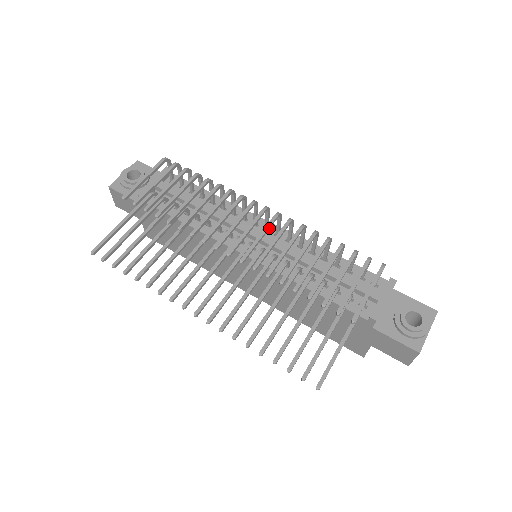
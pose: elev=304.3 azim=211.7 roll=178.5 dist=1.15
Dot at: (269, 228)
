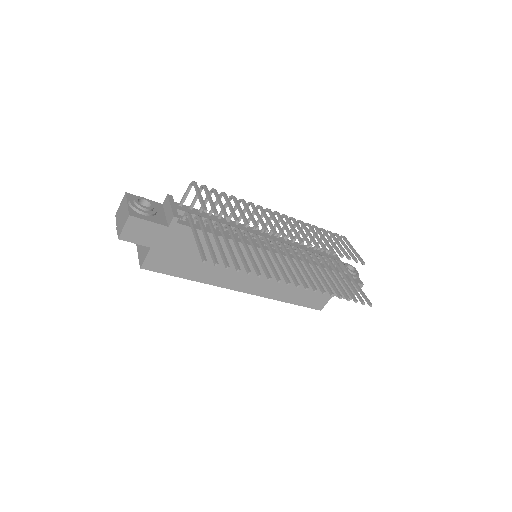
Dot at: (290, 223)
